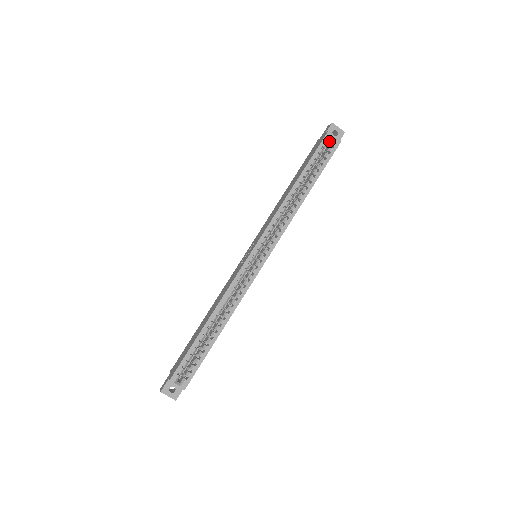
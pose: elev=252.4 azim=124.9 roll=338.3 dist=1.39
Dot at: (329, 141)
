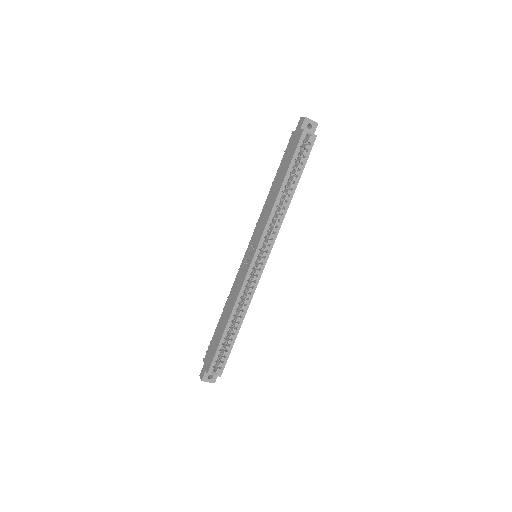
Dot at: occluded
